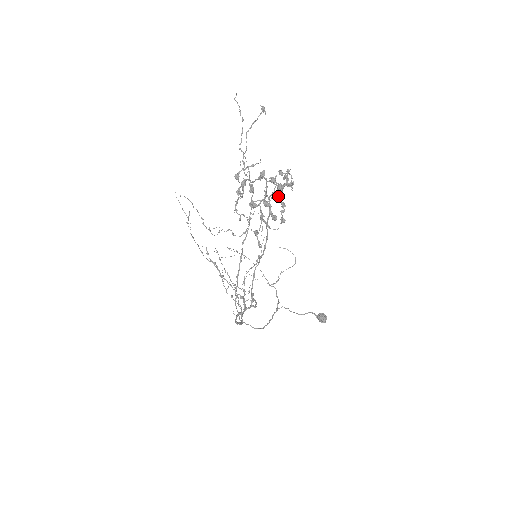
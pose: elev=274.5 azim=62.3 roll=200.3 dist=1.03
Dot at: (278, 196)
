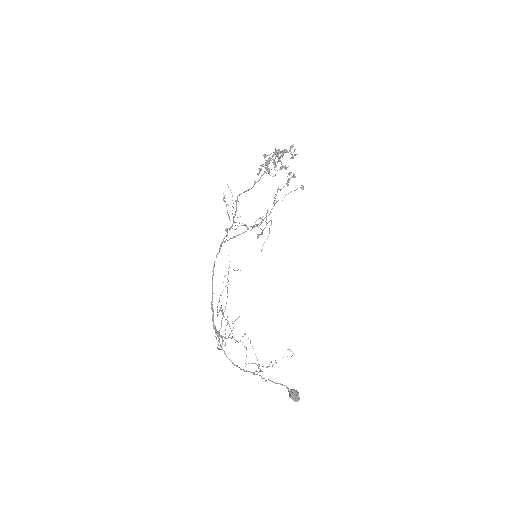
Dot at: (282, 151)
